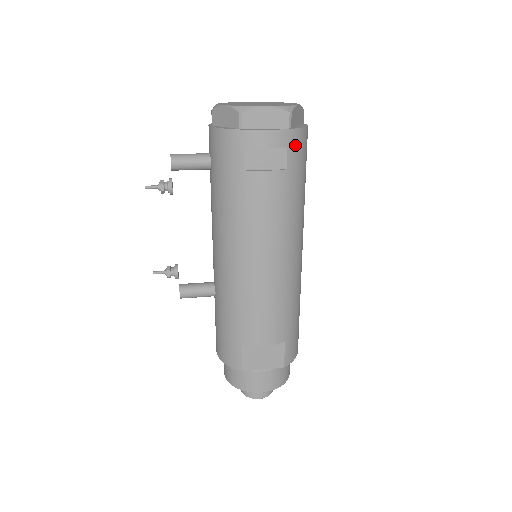
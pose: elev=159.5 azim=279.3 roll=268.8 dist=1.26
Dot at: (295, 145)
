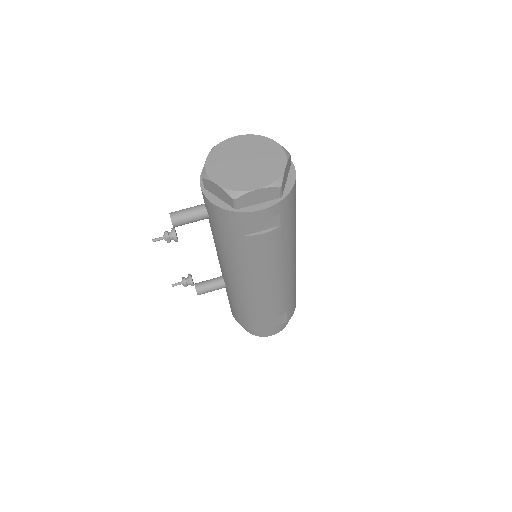
Dot at: (286, 206)
